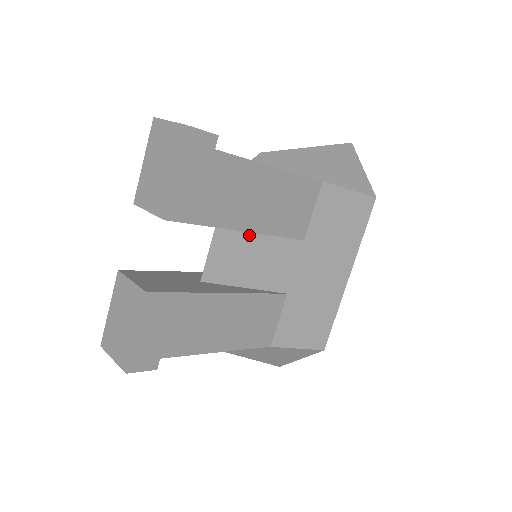
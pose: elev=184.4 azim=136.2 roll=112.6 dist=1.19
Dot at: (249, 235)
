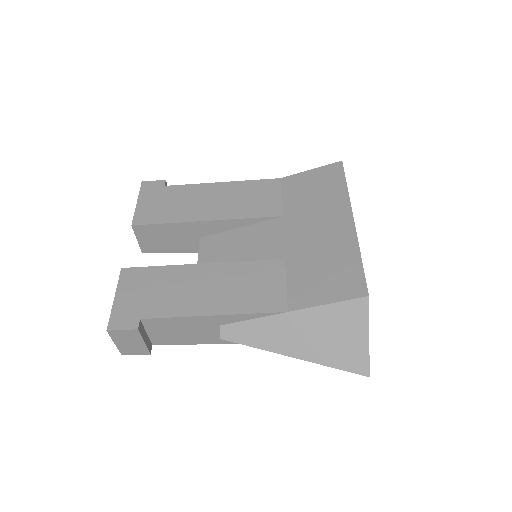
Dot at: (229, 234)
